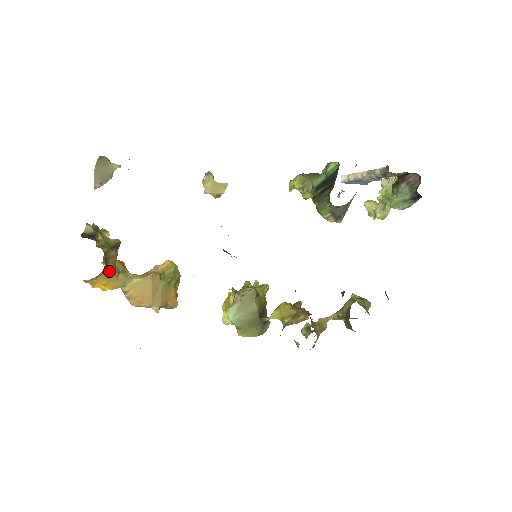
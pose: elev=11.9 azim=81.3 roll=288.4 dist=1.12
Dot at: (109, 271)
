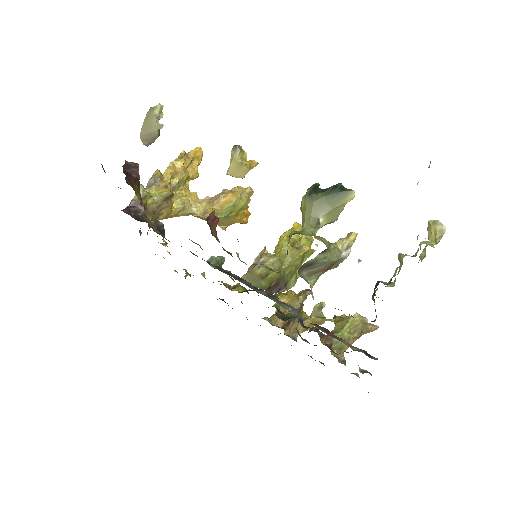
Dot at: (165, 216)
